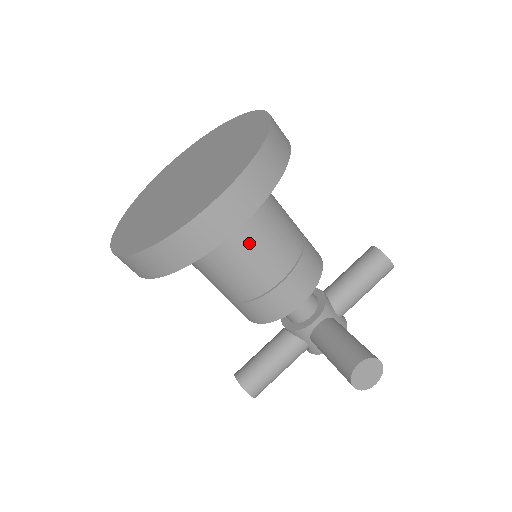
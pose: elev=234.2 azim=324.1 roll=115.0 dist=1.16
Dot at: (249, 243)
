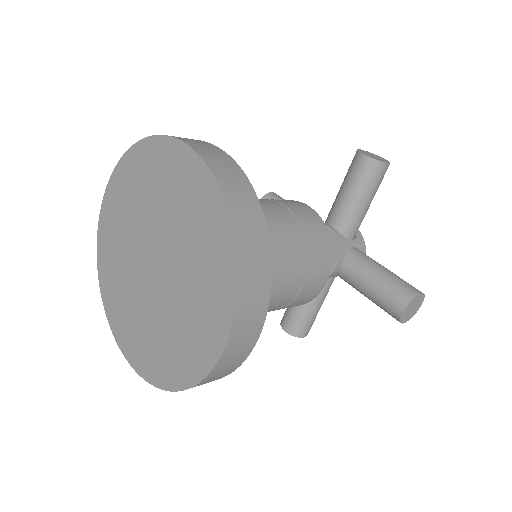
Dot at: occluded
